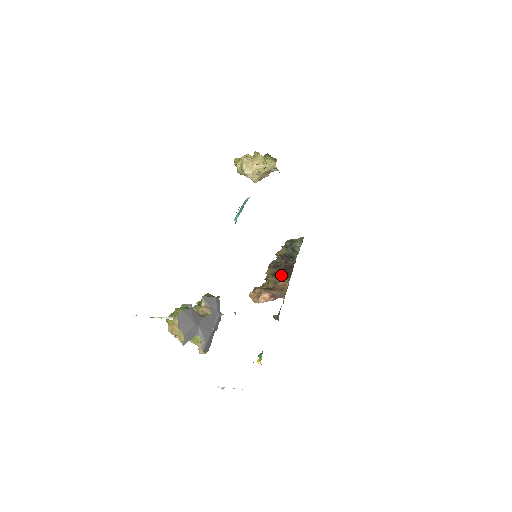
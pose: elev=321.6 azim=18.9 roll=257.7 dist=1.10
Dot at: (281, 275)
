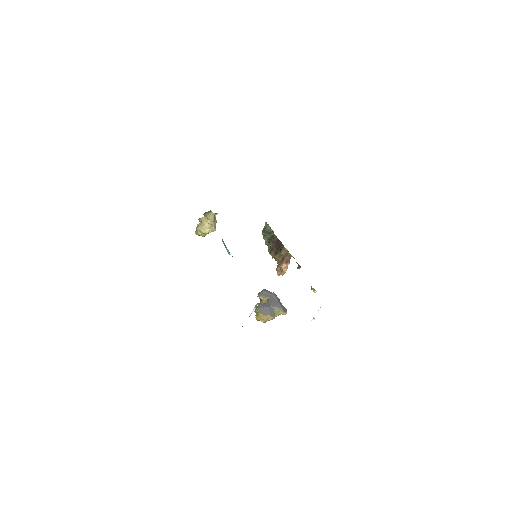
Dot at: (279, 250)
